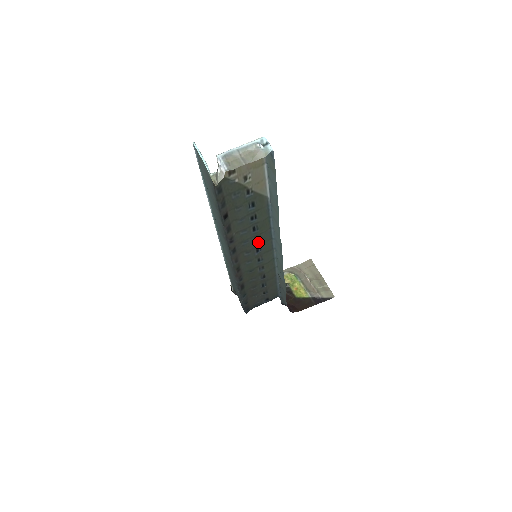
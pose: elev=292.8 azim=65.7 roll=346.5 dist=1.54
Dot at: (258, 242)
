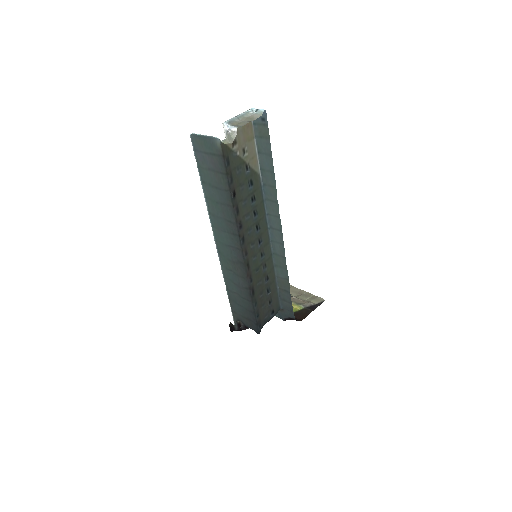
Dot at: (258, 231)
